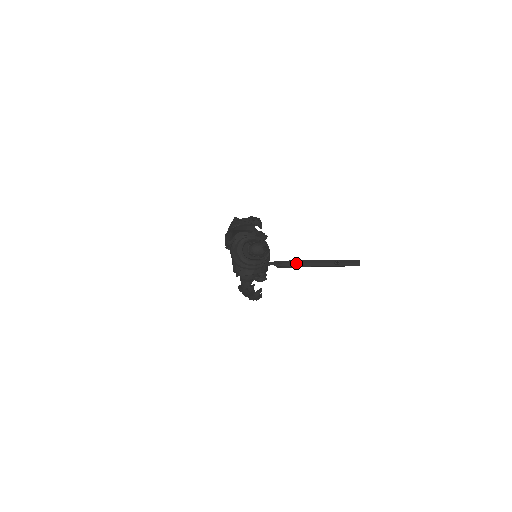
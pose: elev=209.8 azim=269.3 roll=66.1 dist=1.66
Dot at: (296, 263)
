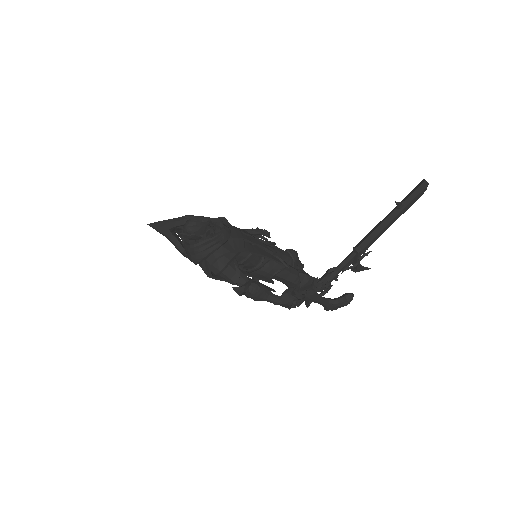
Dot at: (357, 247)
